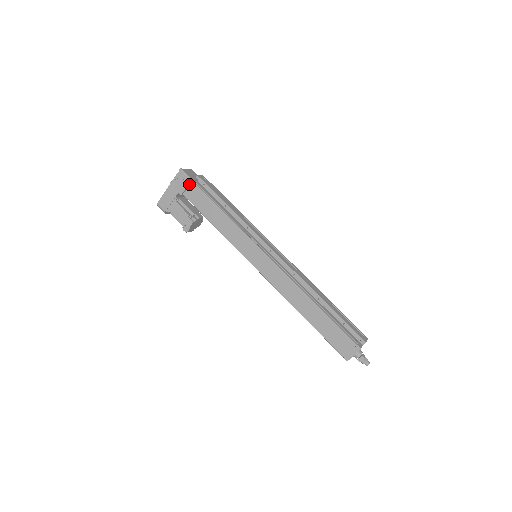
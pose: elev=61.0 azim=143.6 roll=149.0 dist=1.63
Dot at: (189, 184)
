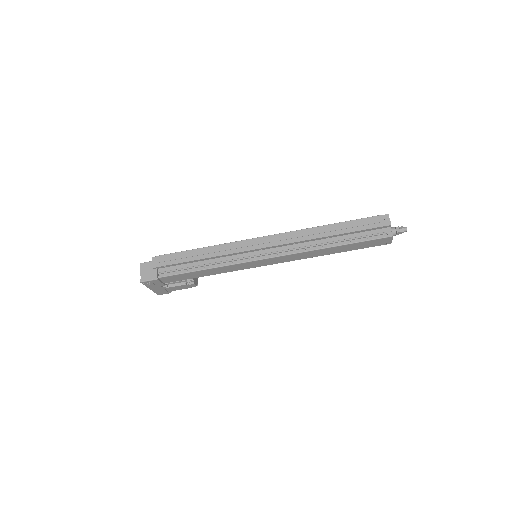
Dot at: (159, 280)
